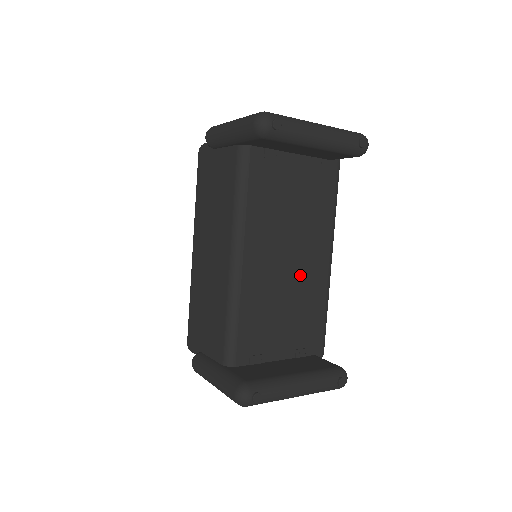
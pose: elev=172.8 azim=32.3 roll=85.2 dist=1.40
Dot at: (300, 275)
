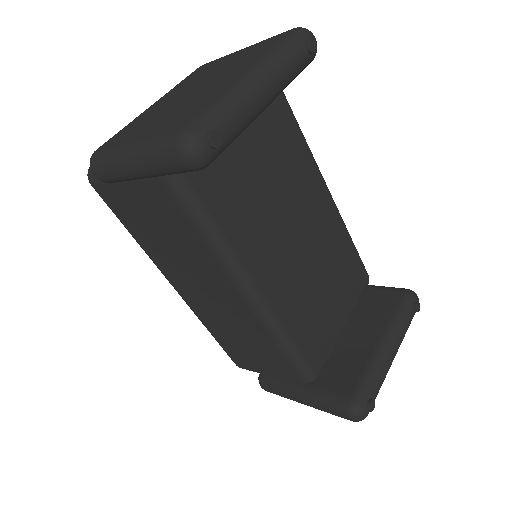
Dot at: (313, 237)
